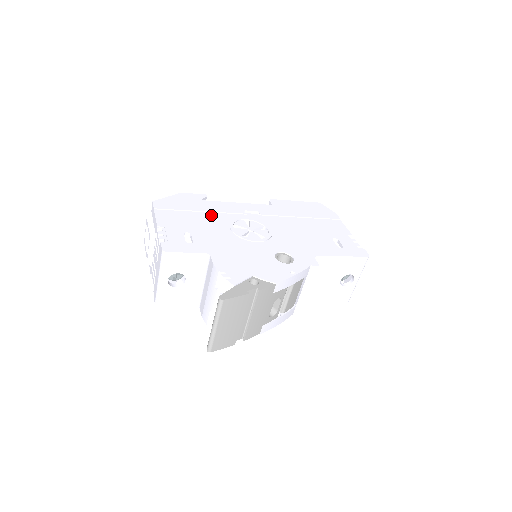
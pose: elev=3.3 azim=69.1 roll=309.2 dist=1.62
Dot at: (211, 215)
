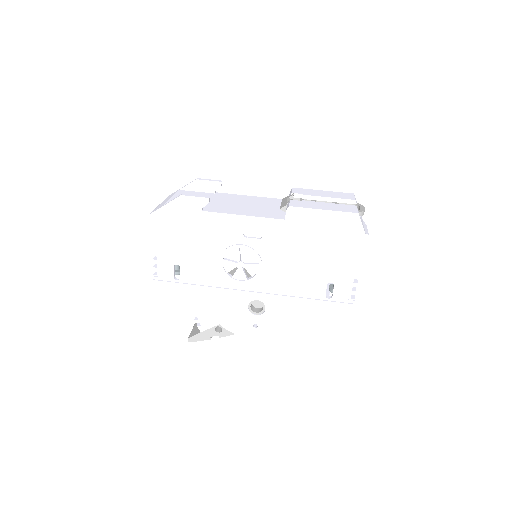
Dot at: (206, 238)
